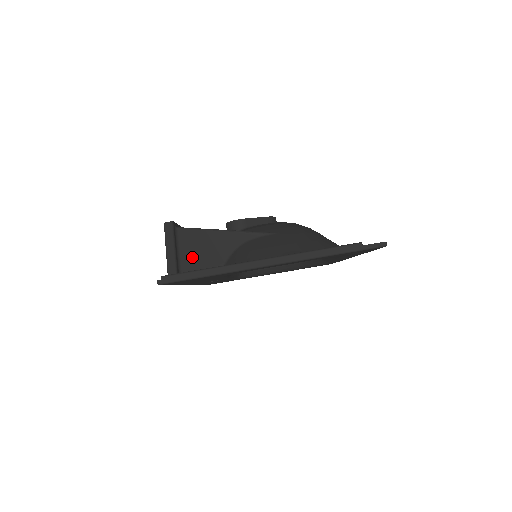
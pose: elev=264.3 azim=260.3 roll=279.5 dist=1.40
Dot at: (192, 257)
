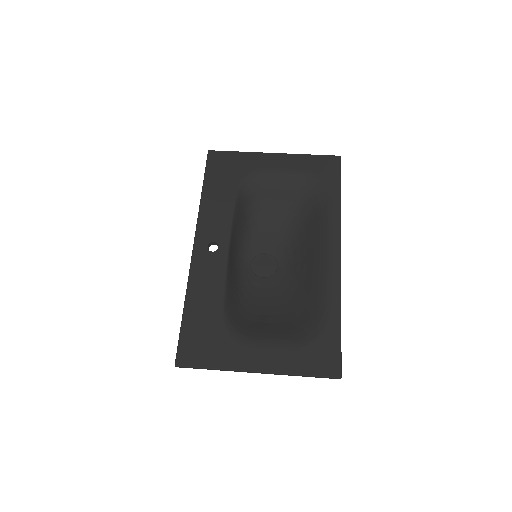
Dot at: occluded
